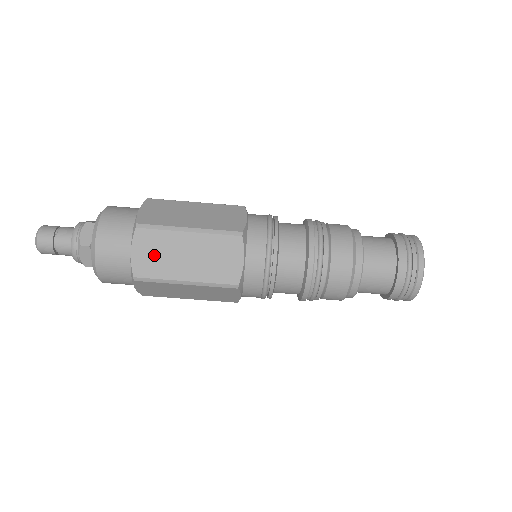
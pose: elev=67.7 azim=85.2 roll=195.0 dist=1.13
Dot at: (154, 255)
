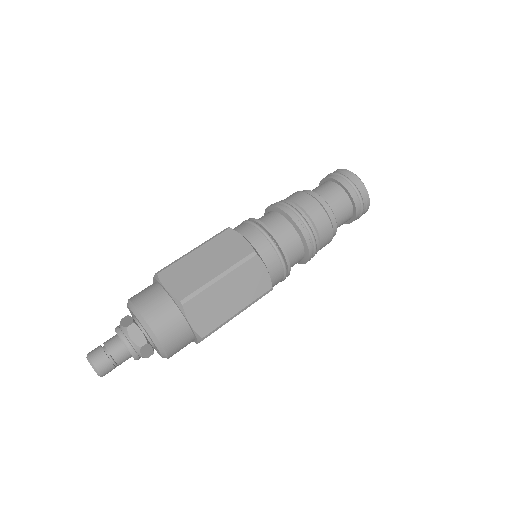
Dot at: occluded
